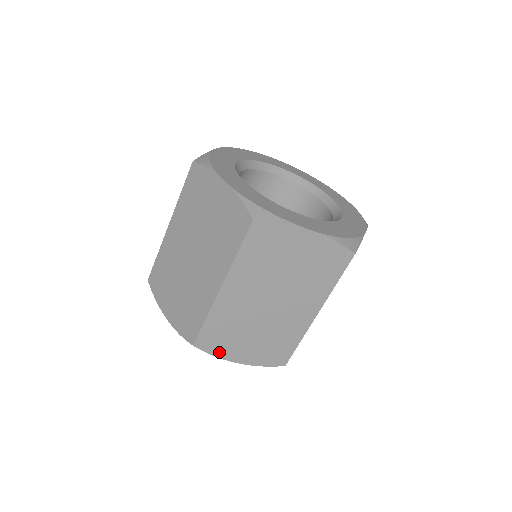
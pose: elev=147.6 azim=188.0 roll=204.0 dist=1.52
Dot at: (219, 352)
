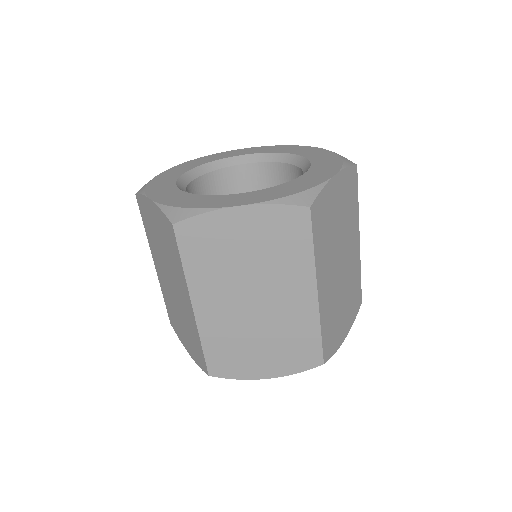
Dot at: (240, 373)
